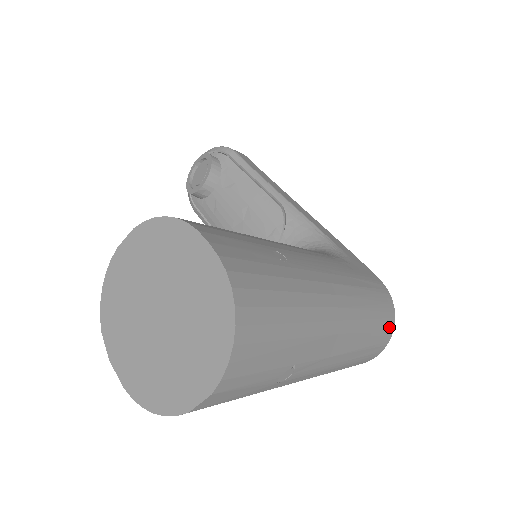
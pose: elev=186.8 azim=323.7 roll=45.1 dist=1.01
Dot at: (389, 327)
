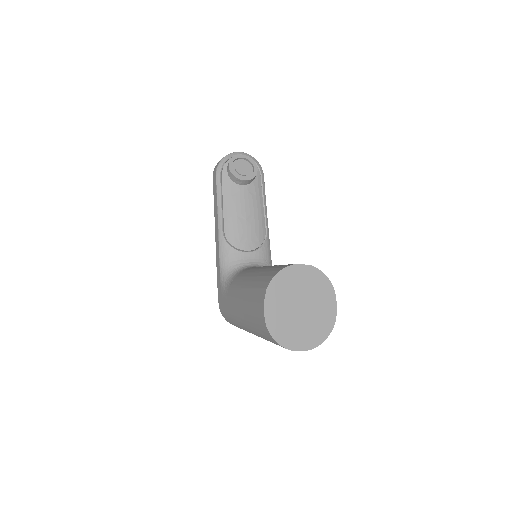
Dot at: occluded
